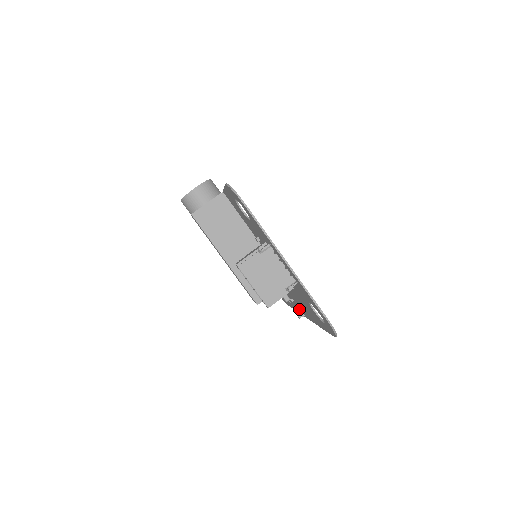
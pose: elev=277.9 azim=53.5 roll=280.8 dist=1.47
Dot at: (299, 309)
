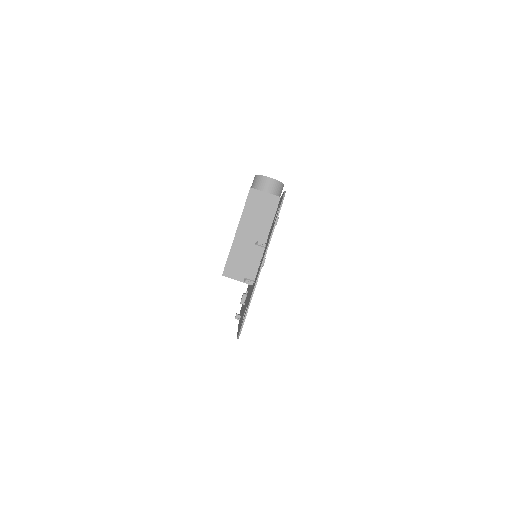
Dot at: occluded
